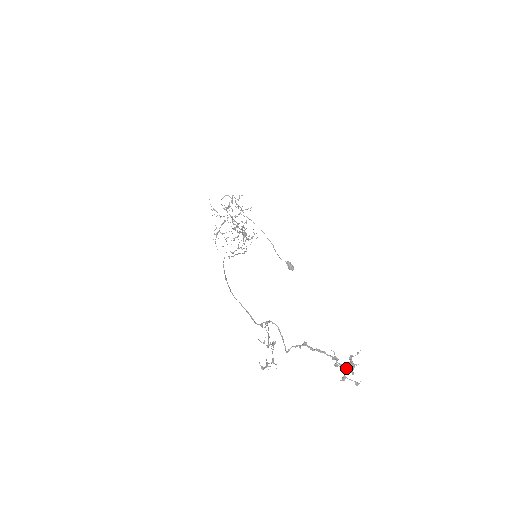
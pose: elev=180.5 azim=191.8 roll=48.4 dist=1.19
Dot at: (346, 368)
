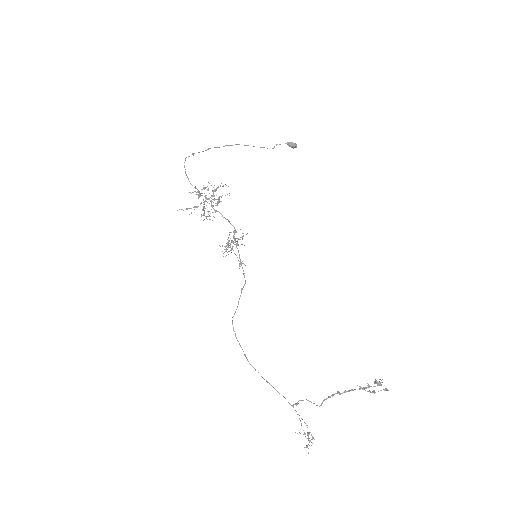
Dot at: occluded
